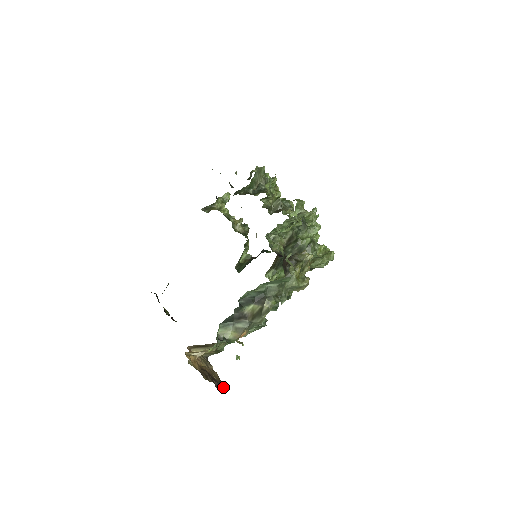
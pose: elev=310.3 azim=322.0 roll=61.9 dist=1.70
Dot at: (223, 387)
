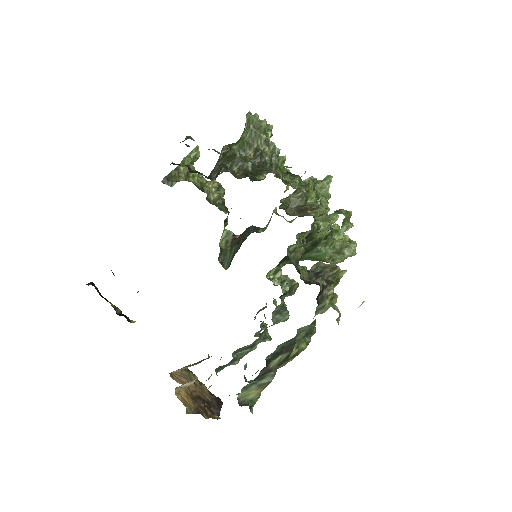
Dot at: (219, 406)
